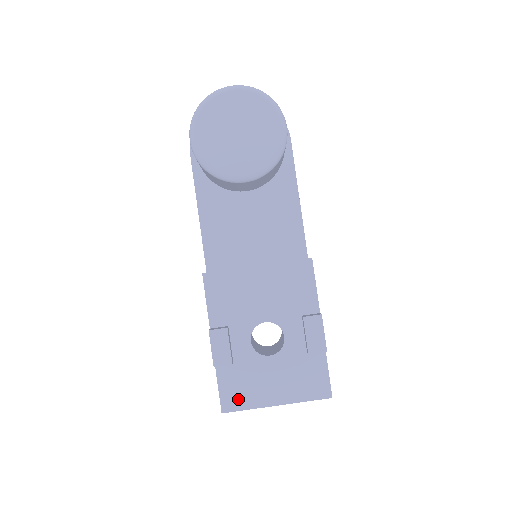
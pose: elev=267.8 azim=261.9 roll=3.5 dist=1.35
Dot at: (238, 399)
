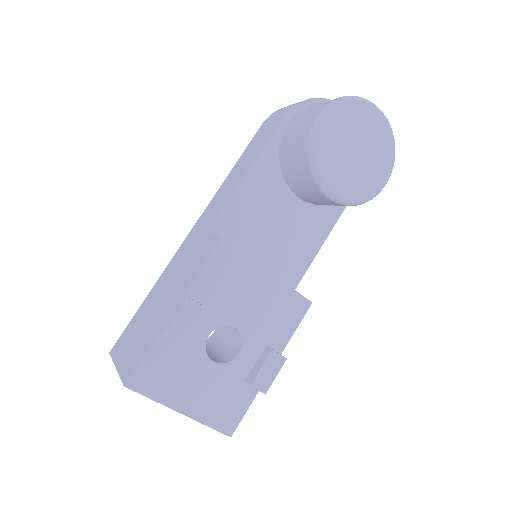
Dot at: (152, 383)
